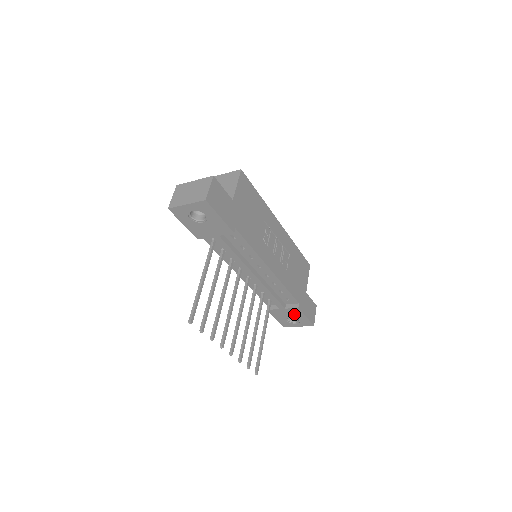
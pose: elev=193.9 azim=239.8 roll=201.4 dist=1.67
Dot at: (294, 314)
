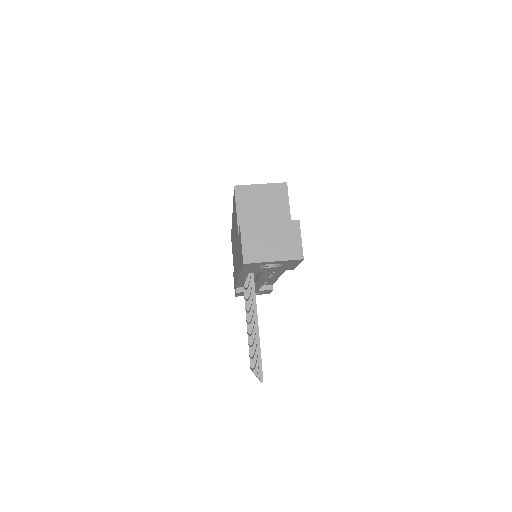
Dot at: occluded
